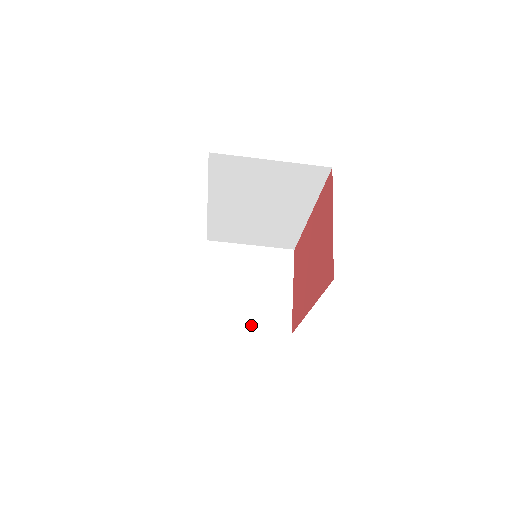
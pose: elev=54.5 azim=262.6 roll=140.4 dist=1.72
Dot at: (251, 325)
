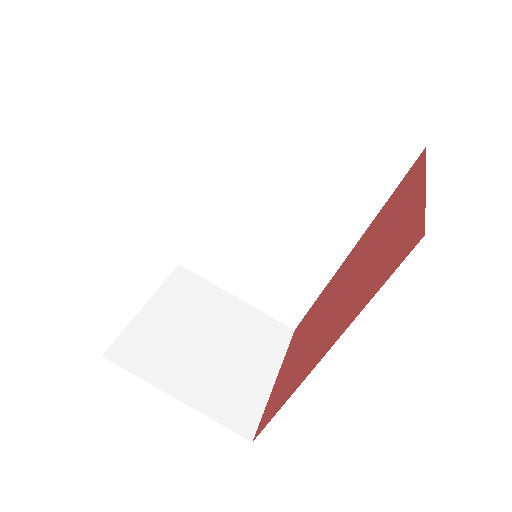
Dot at: (191, 397)
